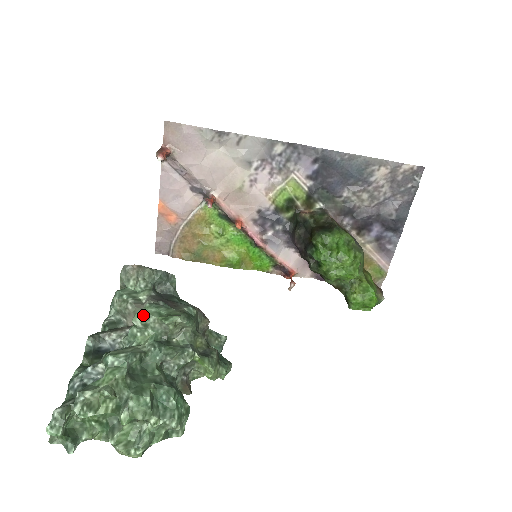
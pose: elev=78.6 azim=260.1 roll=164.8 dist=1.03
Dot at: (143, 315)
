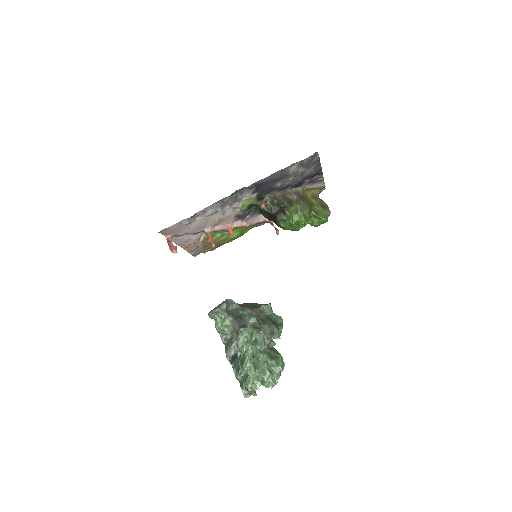
Dot at: (241, 343)
